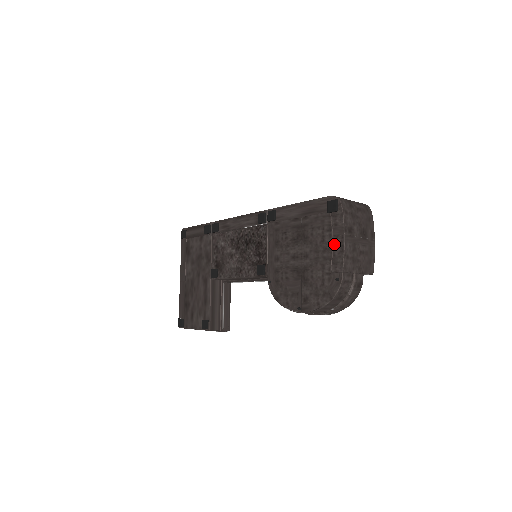
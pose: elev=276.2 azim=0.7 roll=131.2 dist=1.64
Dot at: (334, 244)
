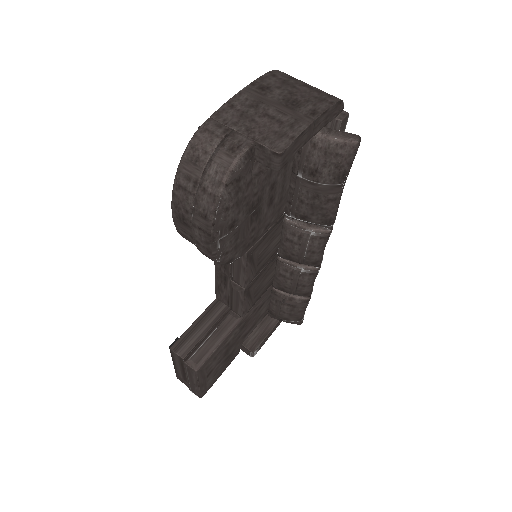
Dot at: occluded
